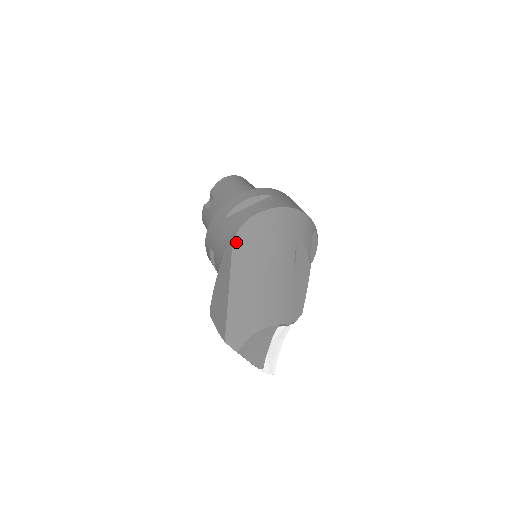
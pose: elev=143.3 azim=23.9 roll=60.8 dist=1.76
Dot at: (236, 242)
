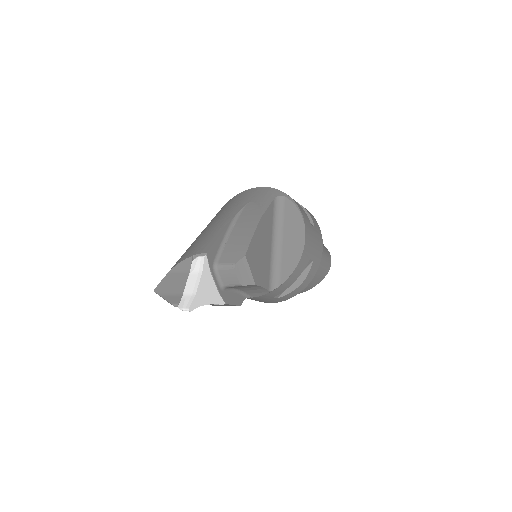
Dot at: occluded
